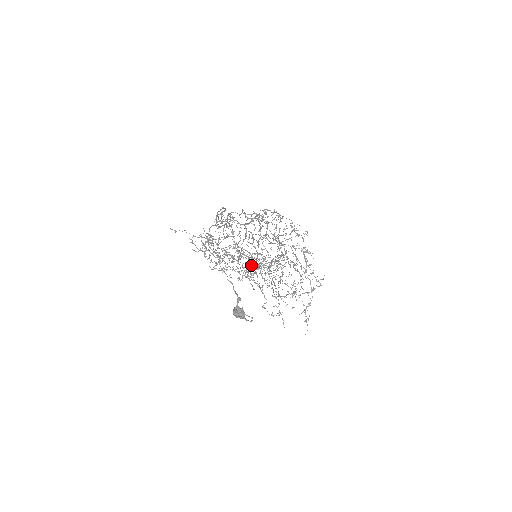
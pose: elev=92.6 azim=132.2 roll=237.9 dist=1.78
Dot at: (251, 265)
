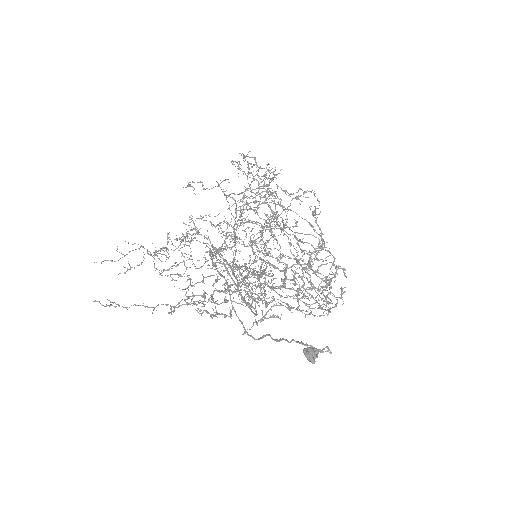
Dot at: occluded
